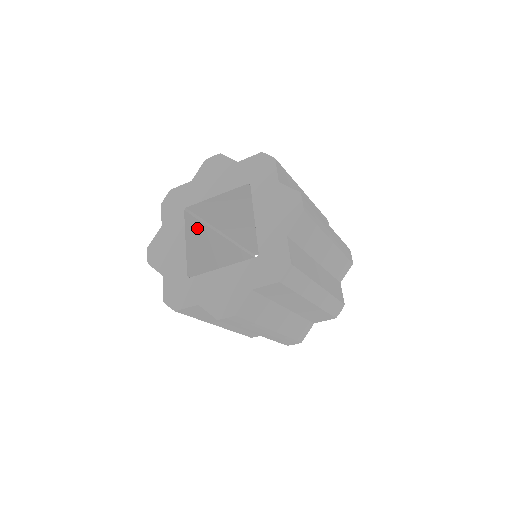
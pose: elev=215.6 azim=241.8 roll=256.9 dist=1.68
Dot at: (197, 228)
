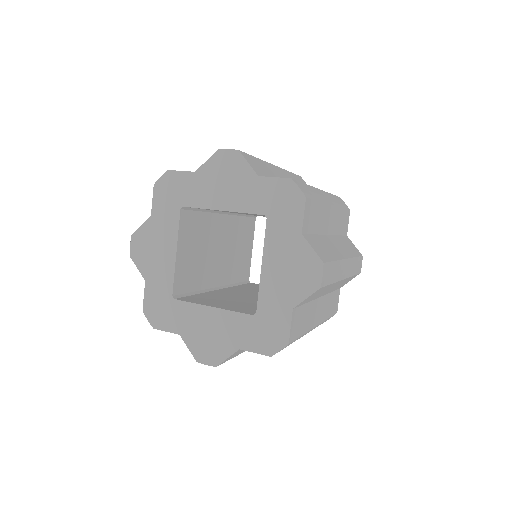
Dot at: (193, 223)
